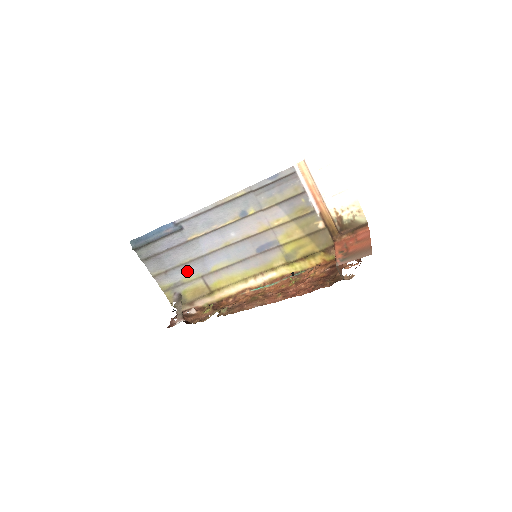
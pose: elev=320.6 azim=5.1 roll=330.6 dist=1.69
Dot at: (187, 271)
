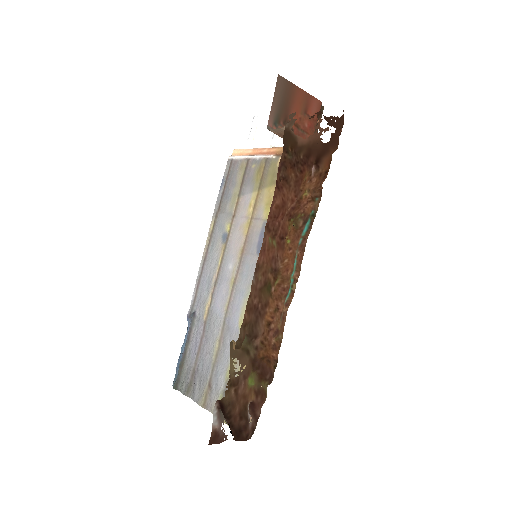
Dot at: (224, 360)
